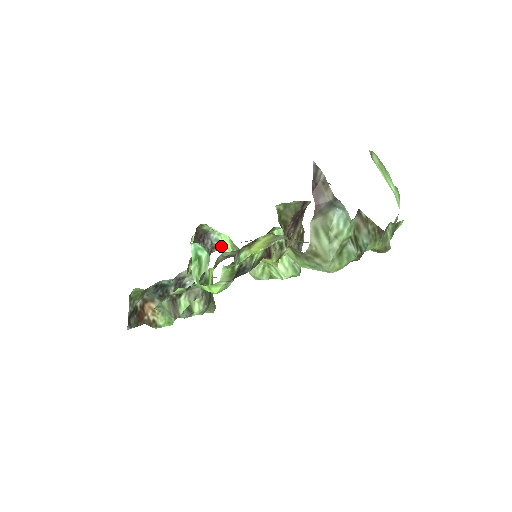
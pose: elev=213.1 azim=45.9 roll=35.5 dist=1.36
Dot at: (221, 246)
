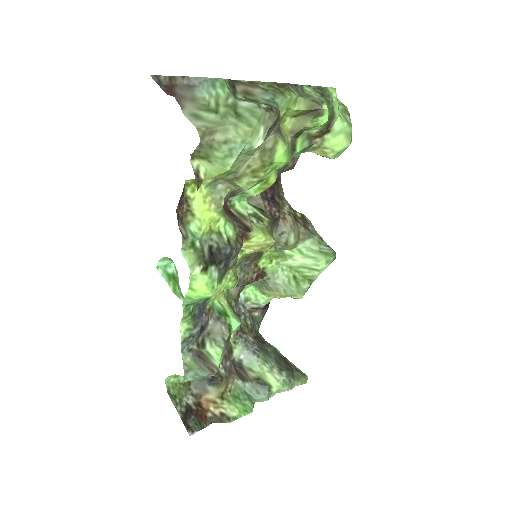
Dot at: (253, 301)
